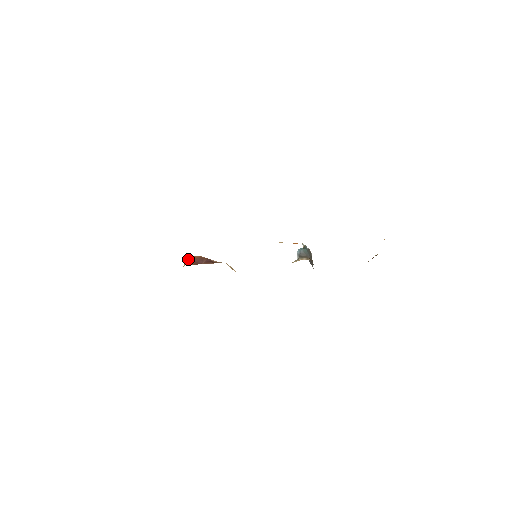
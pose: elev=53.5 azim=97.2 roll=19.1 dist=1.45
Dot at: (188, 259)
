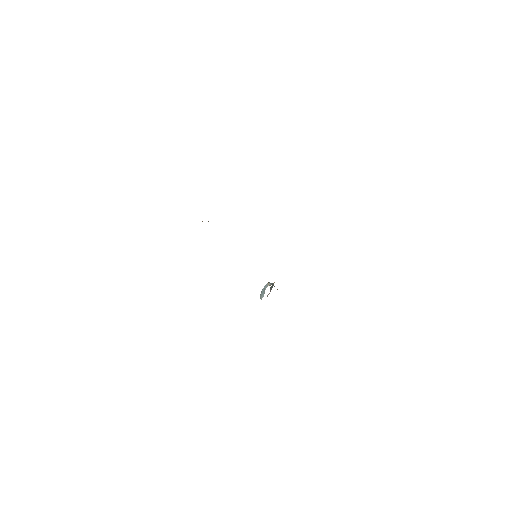
Dot at: occluded
